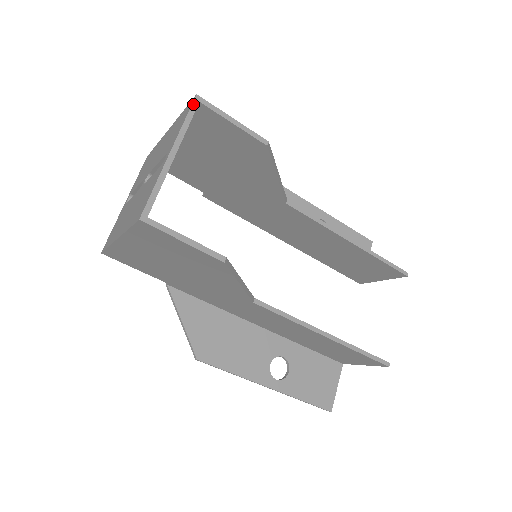
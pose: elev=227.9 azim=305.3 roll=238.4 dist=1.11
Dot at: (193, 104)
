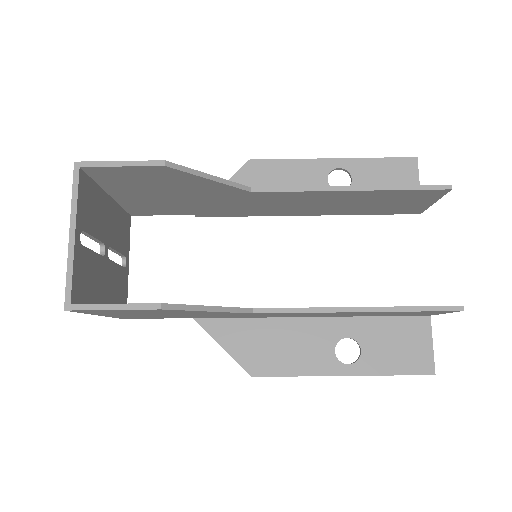
Dot at: (74, 173)
